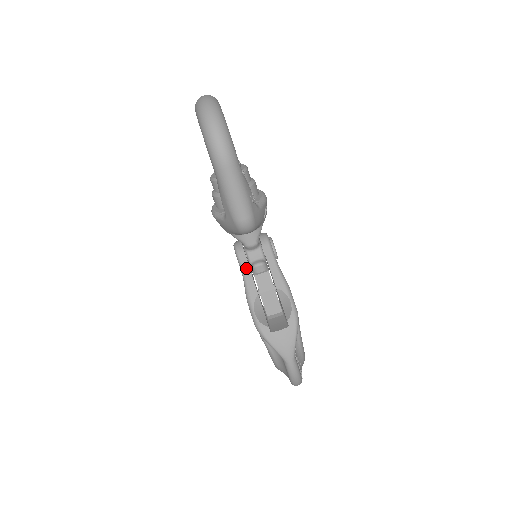
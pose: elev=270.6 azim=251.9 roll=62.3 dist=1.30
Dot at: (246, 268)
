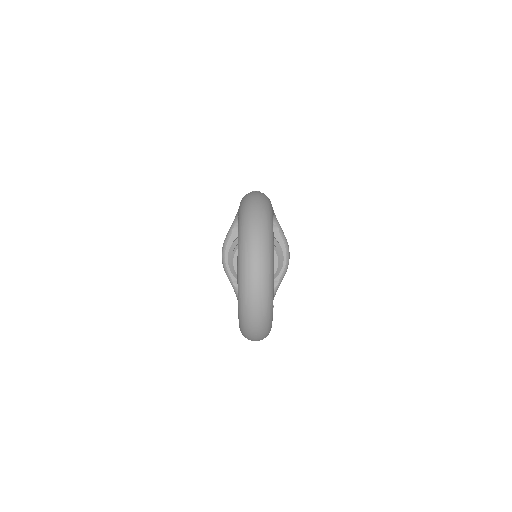
Dot at: occluded
